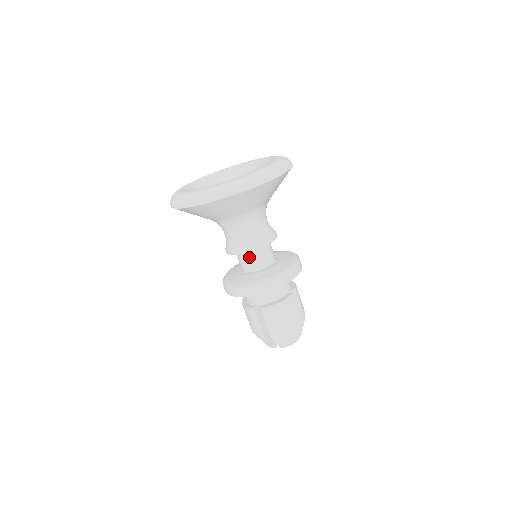
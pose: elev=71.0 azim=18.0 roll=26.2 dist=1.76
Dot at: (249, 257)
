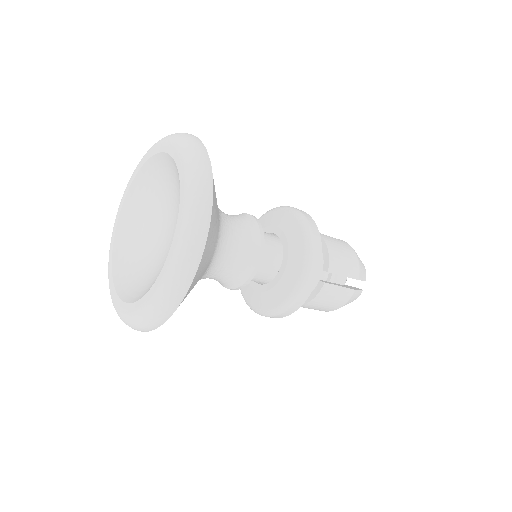
Dot at: occluded
